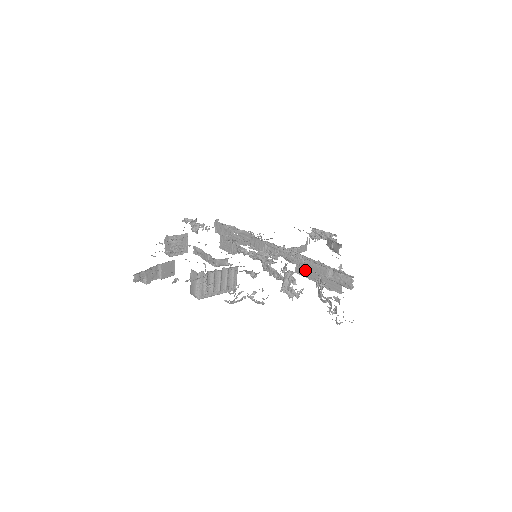
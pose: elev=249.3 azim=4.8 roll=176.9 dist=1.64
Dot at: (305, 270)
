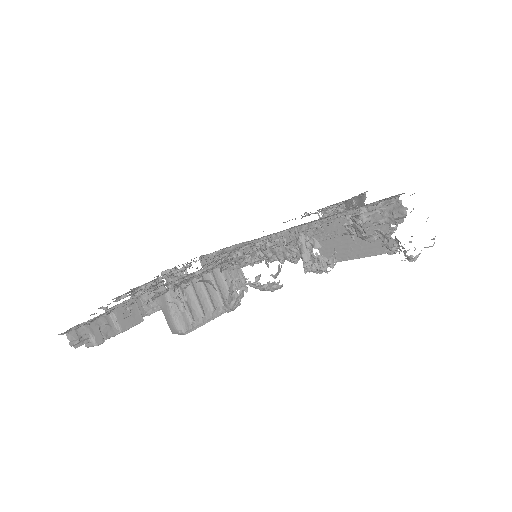
Dot at: (335, 252)
